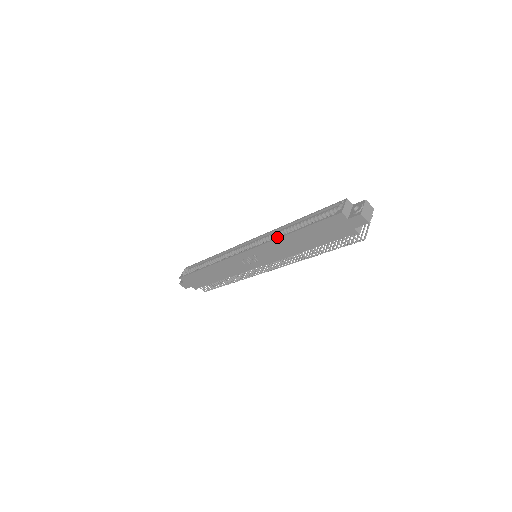
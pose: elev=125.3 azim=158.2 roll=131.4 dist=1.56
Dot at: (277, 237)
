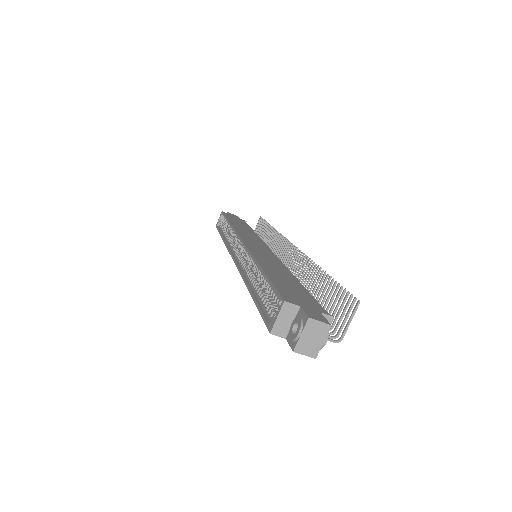
Dot at: (243, 278)
